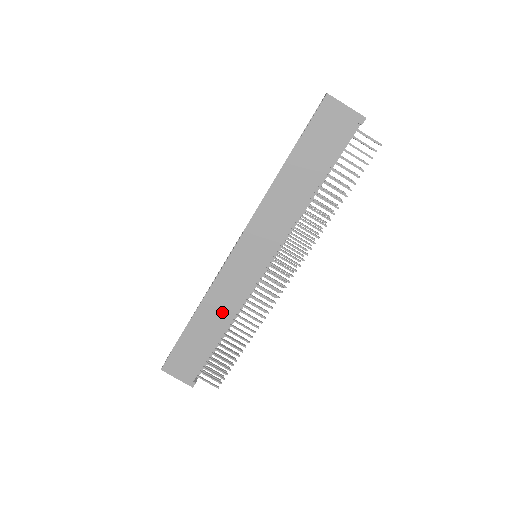
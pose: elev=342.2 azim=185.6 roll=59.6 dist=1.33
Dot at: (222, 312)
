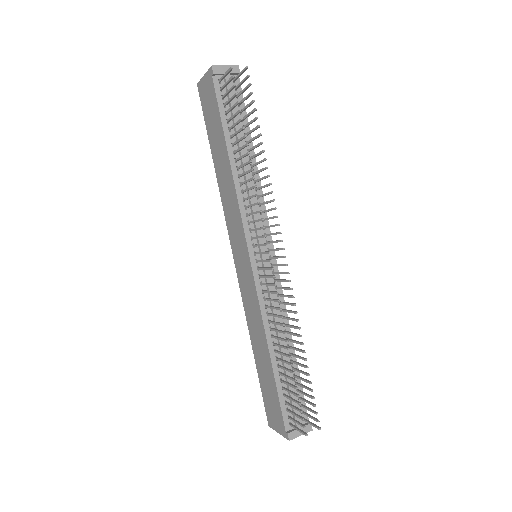
Dot at: (259, 331)
